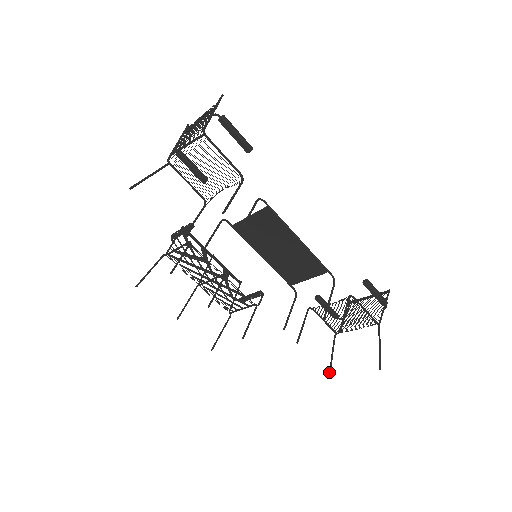
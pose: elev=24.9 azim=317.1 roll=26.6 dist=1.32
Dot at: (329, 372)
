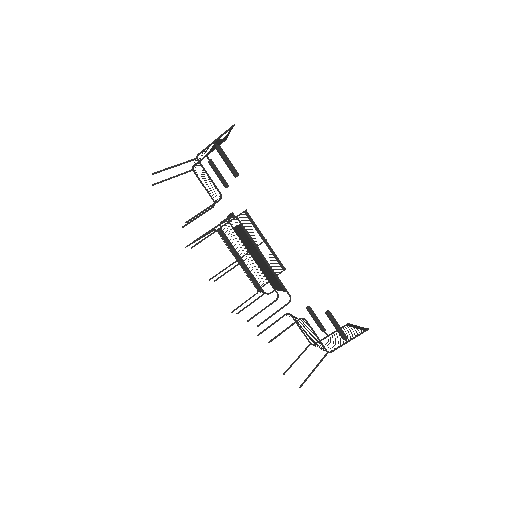
Dot at: (286, 370)
